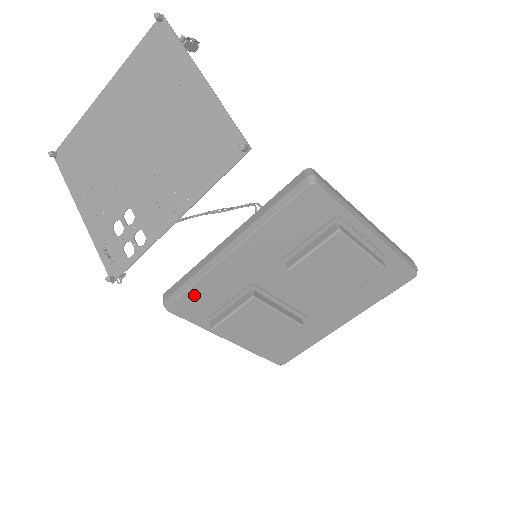
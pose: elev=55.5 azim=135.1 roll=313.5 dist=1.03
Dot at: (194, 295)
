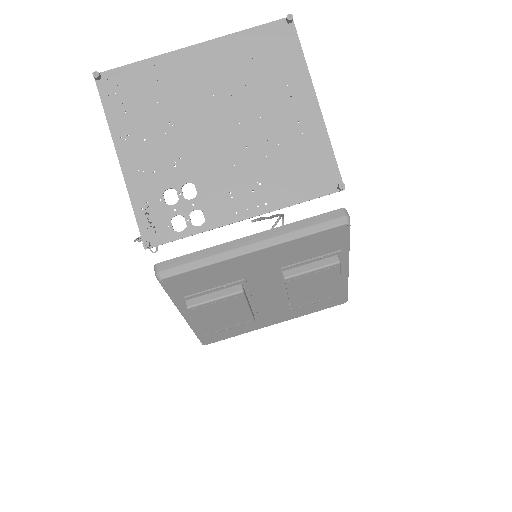
Dot at: (194, 275)
